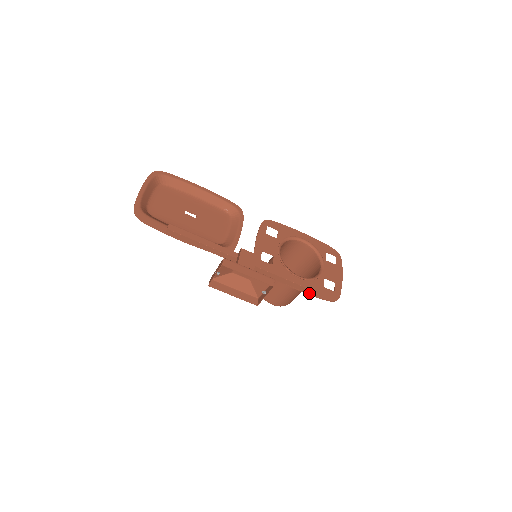
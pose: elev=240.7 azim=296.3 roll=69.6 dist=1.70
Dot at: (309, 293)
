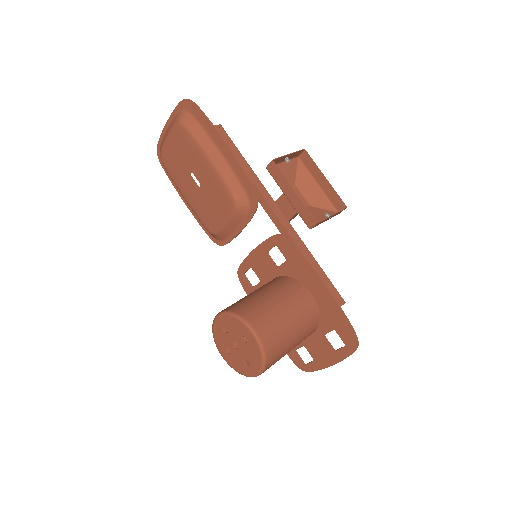
Dot at: (337, 300)
